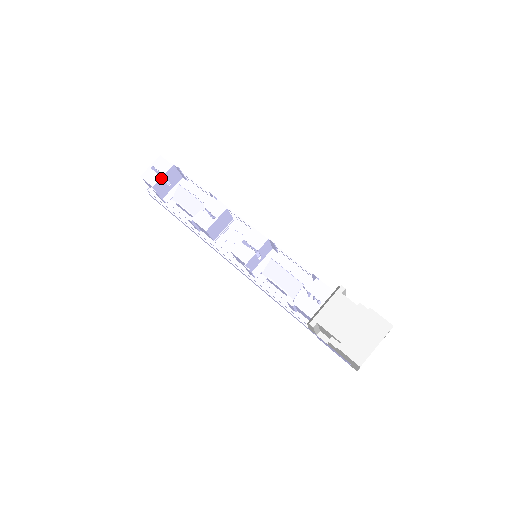
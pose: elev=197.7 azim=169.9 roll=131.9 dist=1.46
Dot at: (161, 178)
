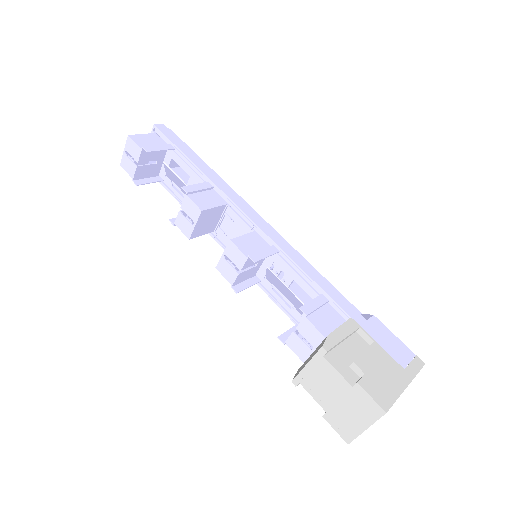
Dot at: (137, 167)
